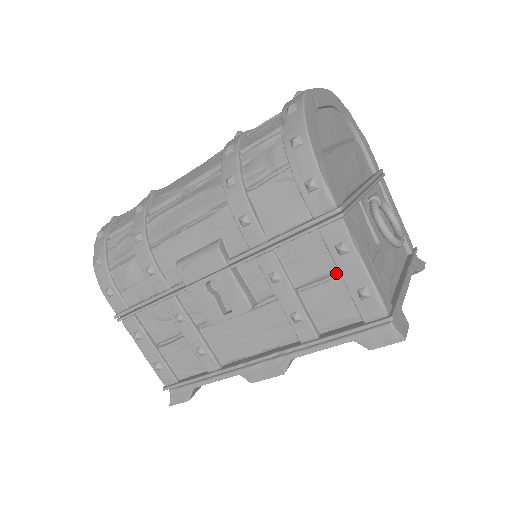
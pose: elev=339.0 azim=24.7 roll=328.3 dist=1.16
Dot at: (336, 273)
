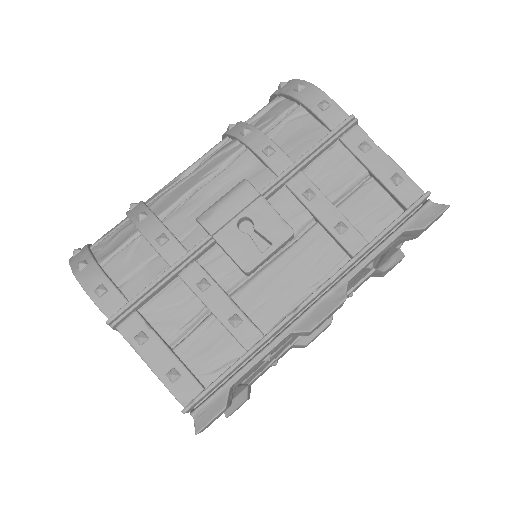
Dot at: (364, 176)
